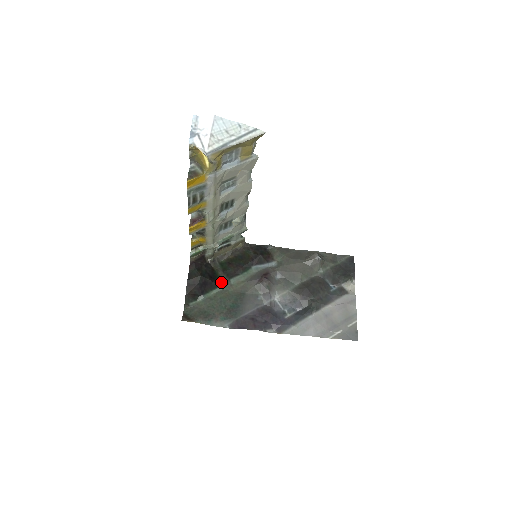
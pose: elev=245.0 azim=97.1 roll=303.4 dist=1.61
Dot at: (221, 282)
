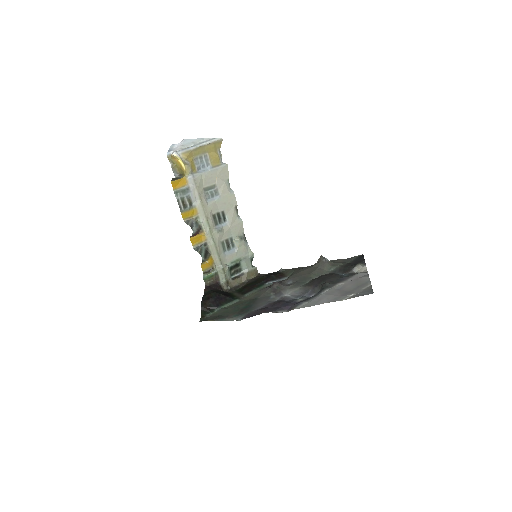
Dot at: (236, 297)
